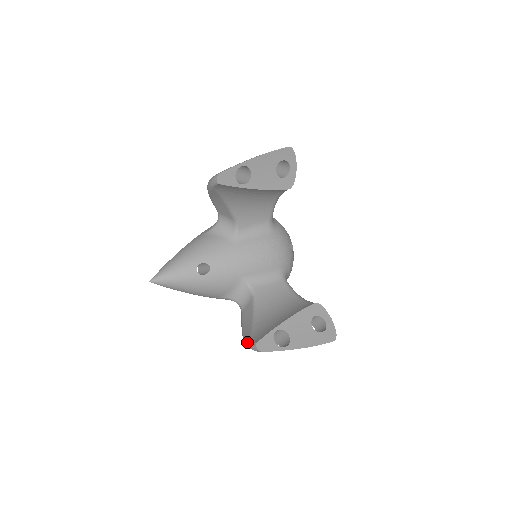
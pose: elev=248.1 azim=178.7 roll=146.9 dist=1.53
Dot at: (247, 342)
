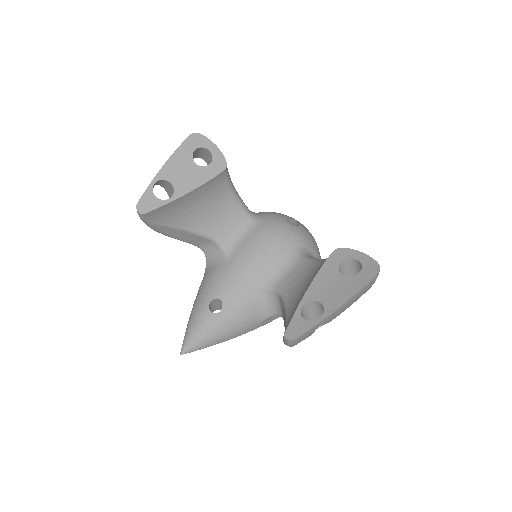
Dot at: occluded
